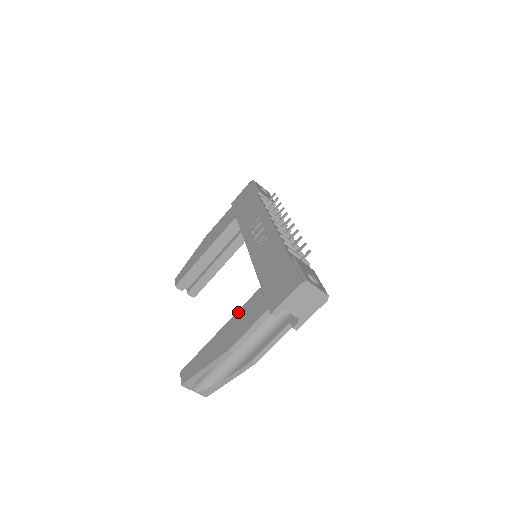
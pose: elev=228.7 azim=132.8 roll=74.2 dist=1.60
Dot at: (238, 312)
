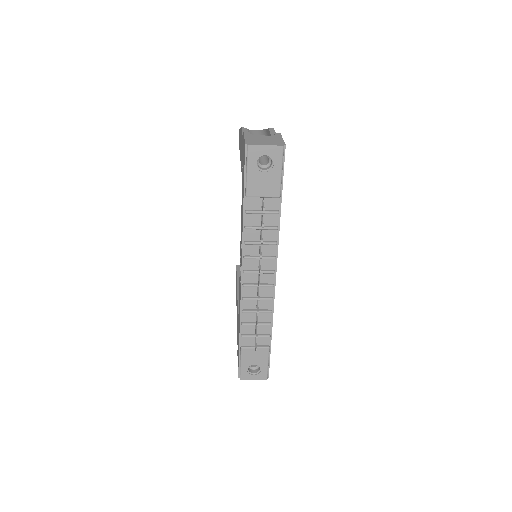
Dot at: (237, 306)
